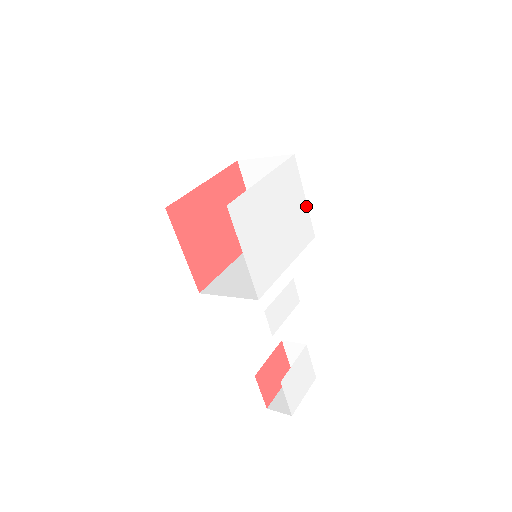
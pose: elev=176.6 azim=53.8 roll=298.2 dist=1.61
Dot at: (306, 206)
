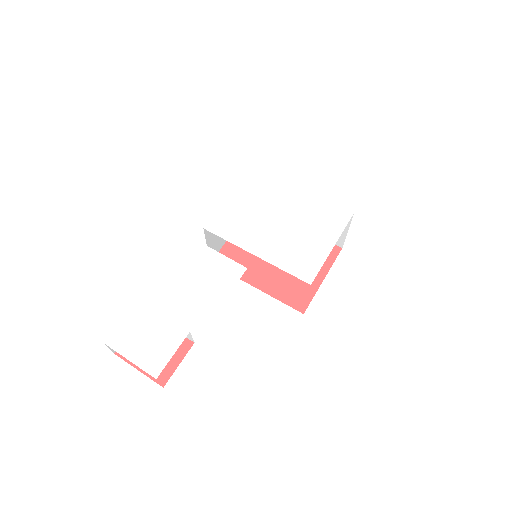
Dot at: (327, 253)
